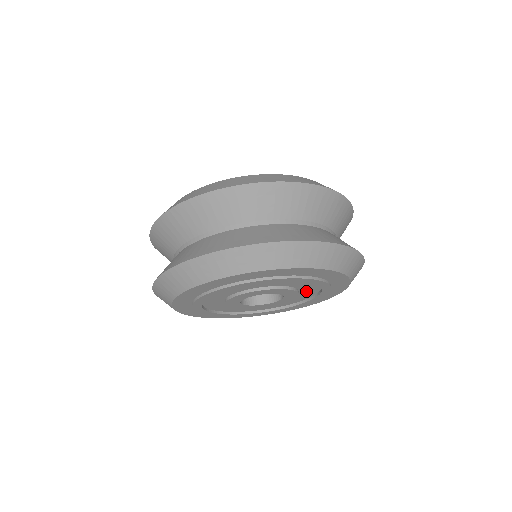
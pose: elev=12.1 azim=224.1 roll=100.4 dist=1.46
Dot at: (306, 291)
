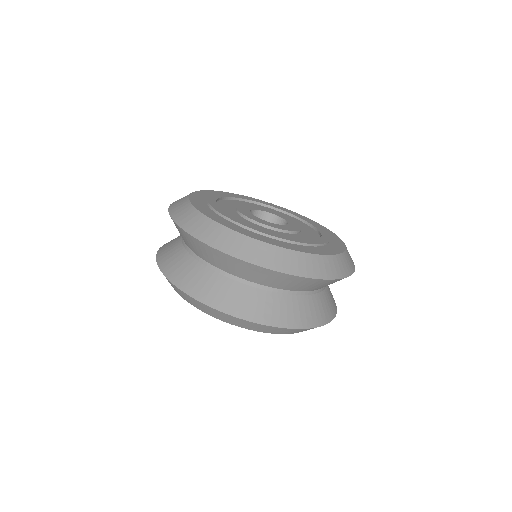
Dot at: occluded
